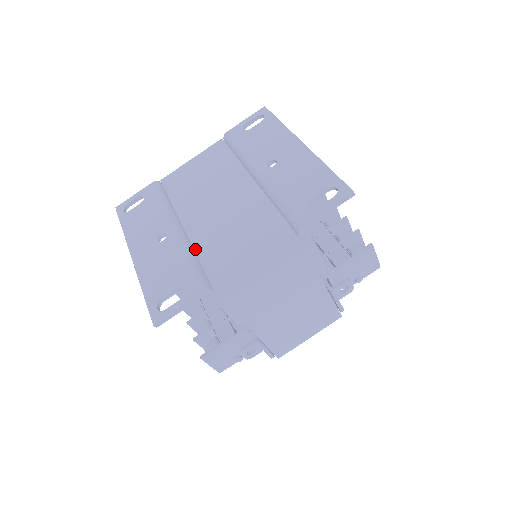
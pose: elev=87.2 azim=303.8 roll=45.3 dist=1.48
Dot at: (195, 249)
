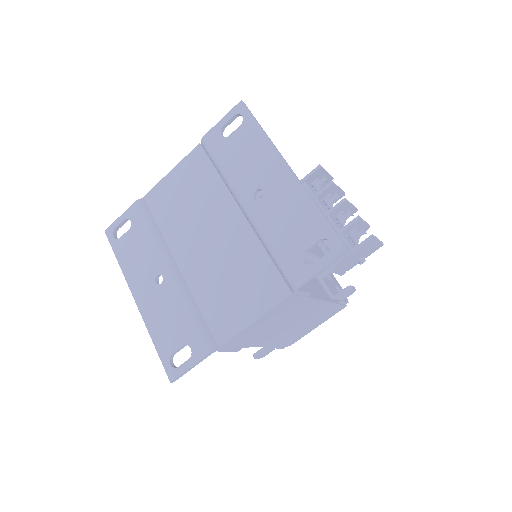
Dot at: (194, 297)
